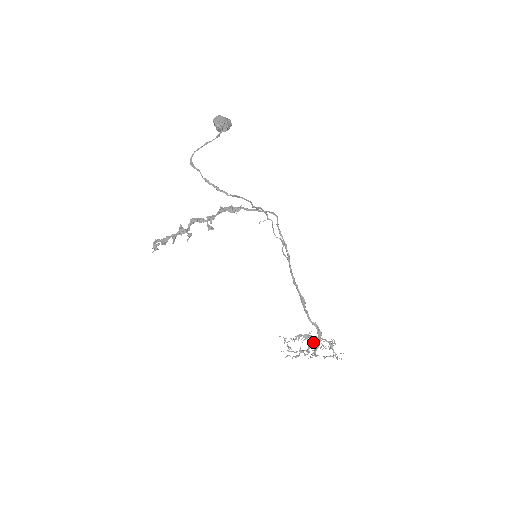
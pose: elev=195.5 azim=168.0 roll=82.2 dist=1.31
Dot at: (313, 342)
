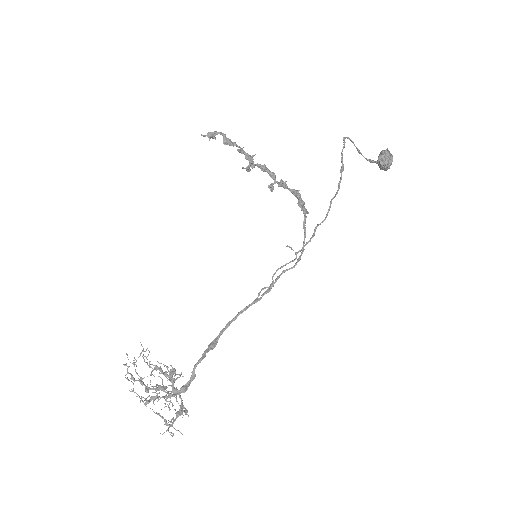
Dot at: (166, 388)
